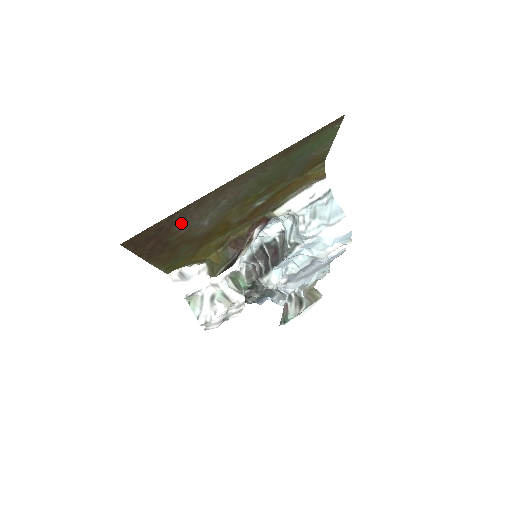
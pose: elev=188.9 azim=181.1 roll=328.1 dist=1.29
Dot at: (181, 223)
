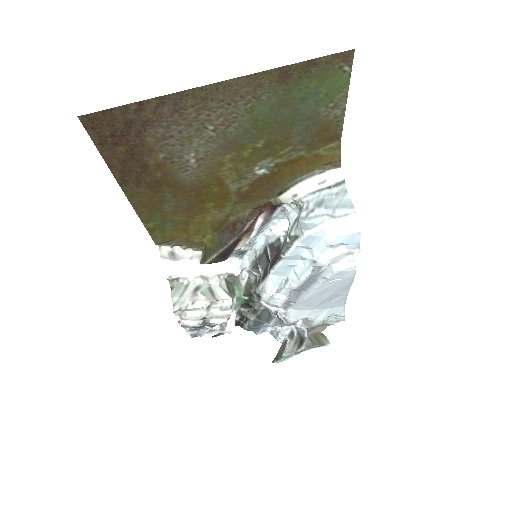
Dot at: (157, 134)
